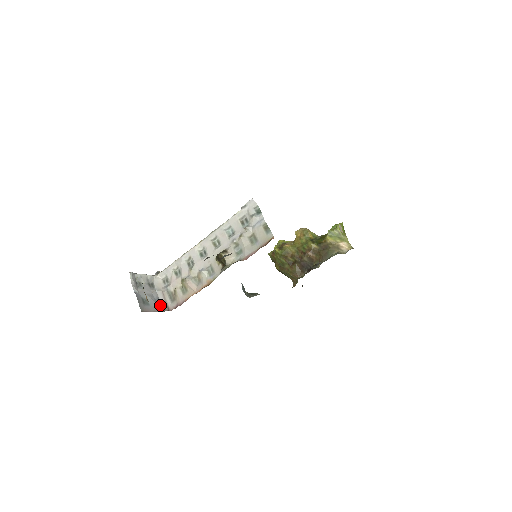
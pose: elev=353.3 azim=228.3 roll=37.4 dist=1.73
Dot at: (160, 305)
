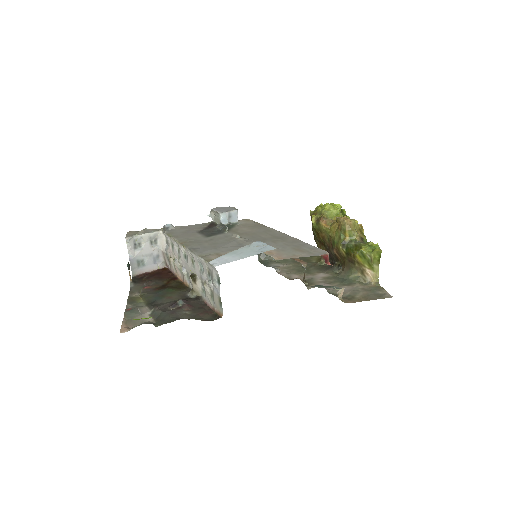
Dot at: (159, 262)
